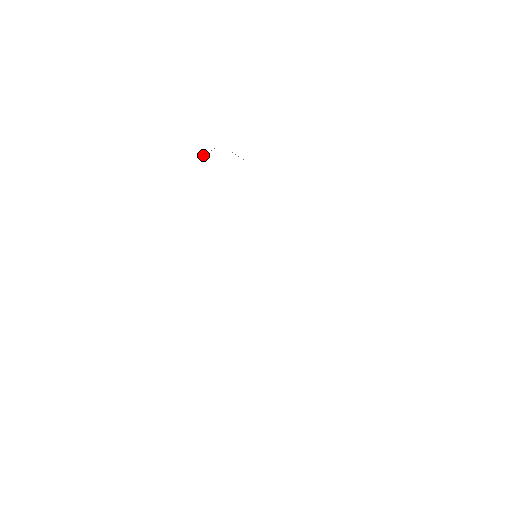
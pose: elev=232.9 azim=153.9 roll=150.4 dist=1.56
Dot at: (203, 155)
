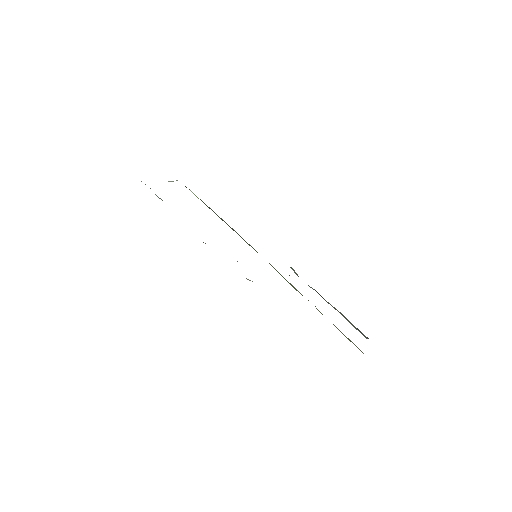
Dot at: (169, 181)
